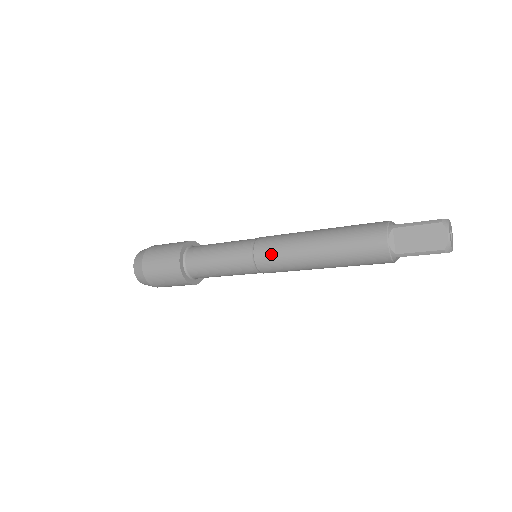
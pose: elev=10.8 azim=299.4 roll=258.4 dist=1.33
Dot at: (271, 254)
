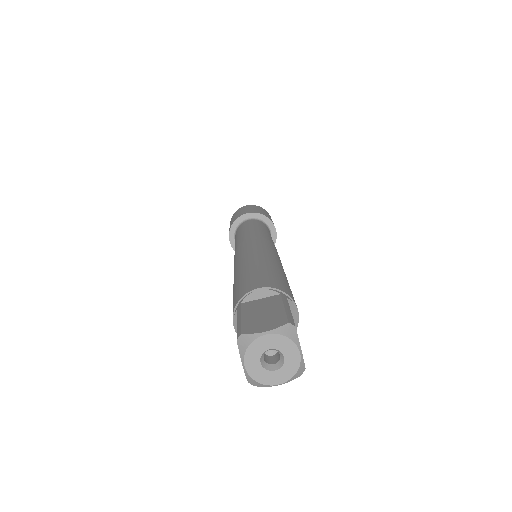
Dot at: occluded
